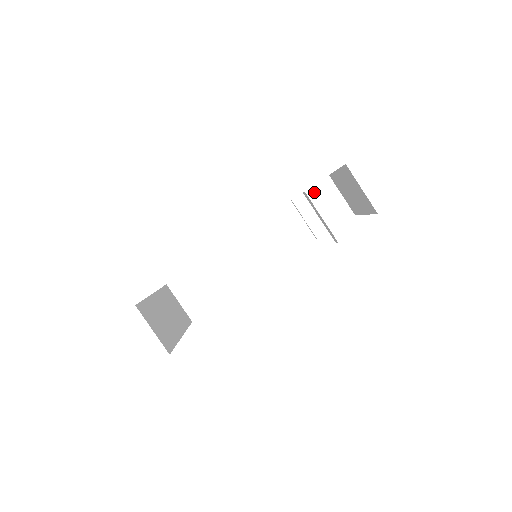
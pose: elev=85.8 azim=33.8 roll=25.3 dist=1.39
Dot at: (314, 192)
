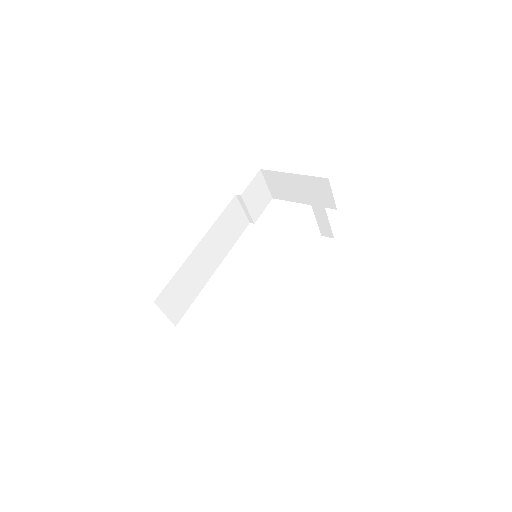
Dot at: (253, 185)
